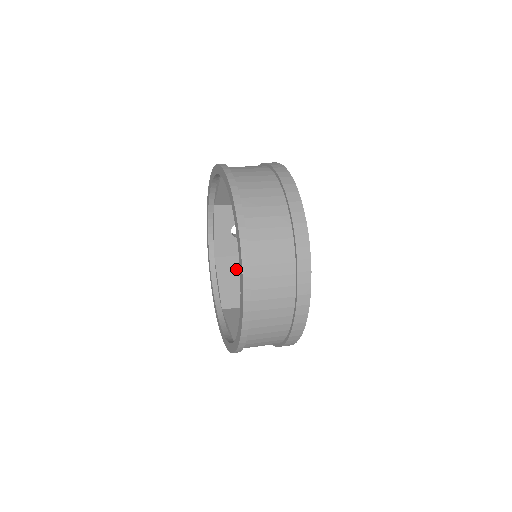
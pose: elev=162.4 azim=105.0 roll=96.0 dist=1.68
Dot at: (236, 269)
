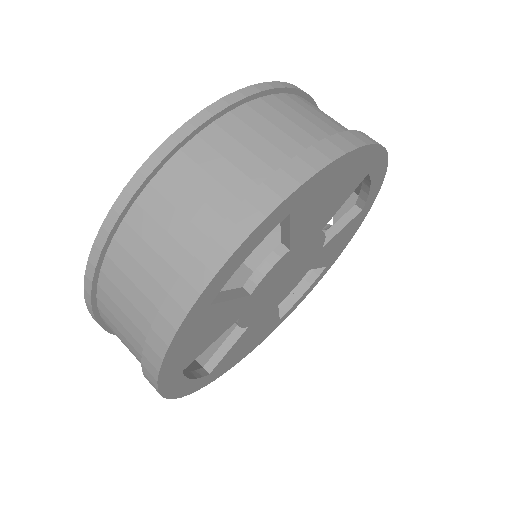
Dot at: occluded
